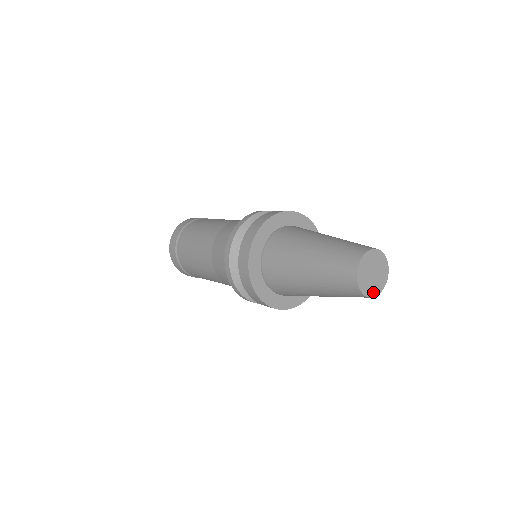
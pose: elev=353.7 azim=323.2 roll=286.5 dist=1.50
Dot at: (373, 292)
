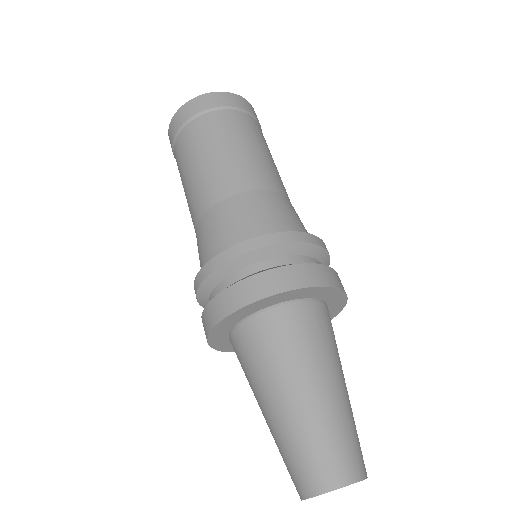
Dot at: occluded
